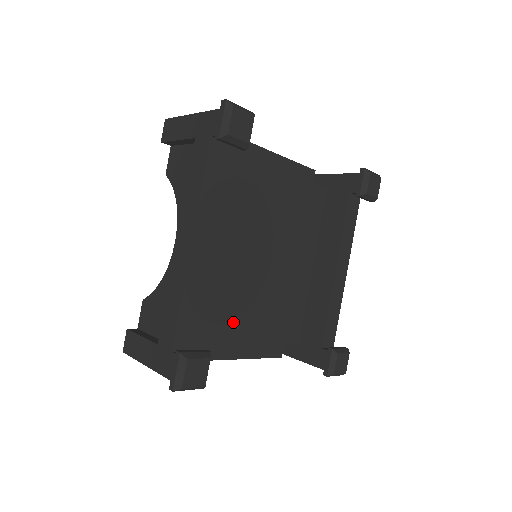
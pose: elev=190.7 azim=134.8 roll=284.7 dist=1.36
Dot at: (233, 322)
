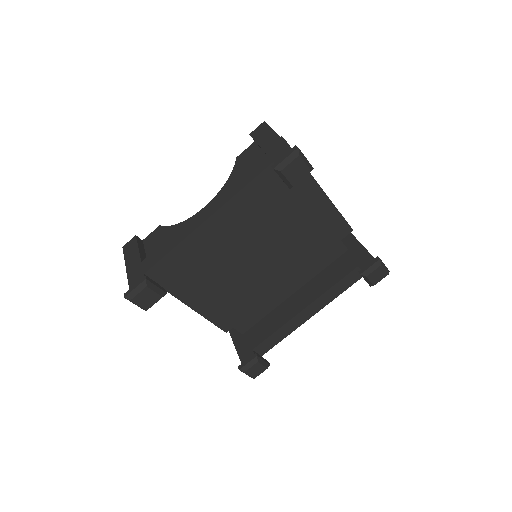
Dot at: (205, 285)
